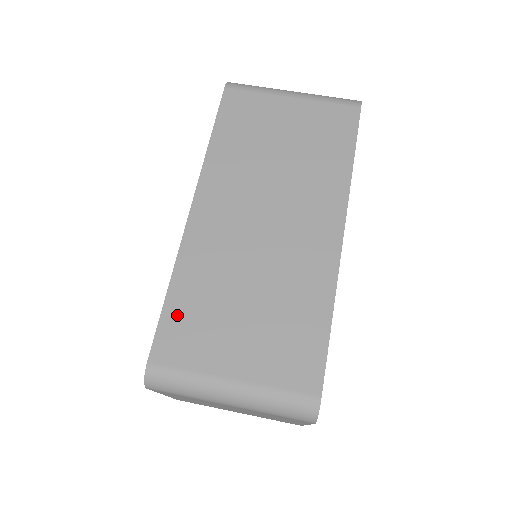
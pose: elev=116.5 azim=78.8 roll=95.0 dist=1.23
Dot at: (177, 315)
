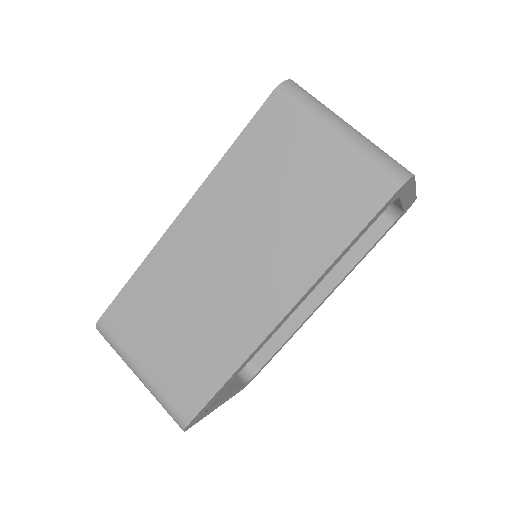
Dot at: (130, 299)
